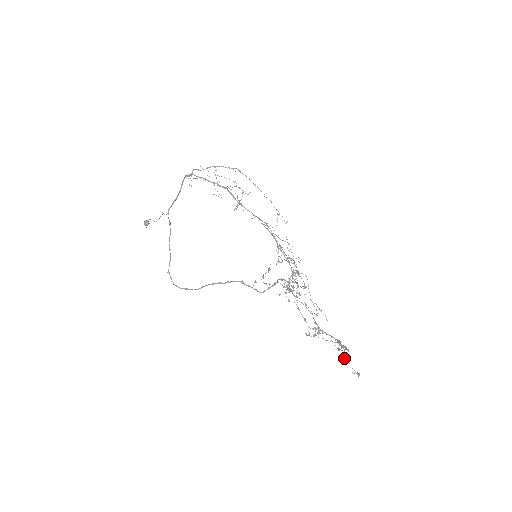
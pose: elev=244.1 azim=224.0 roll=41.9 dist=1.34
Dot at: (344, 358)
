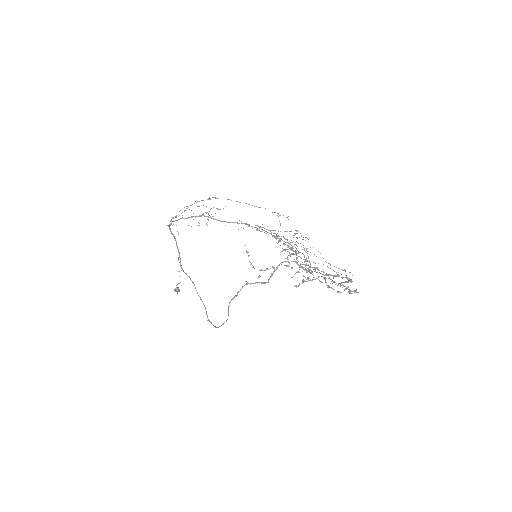
Dot at: occluded
